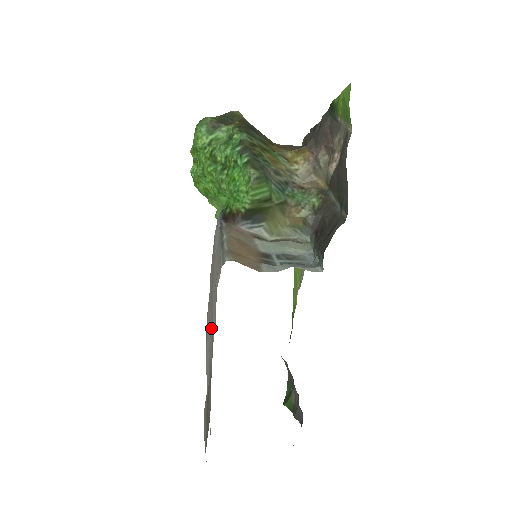
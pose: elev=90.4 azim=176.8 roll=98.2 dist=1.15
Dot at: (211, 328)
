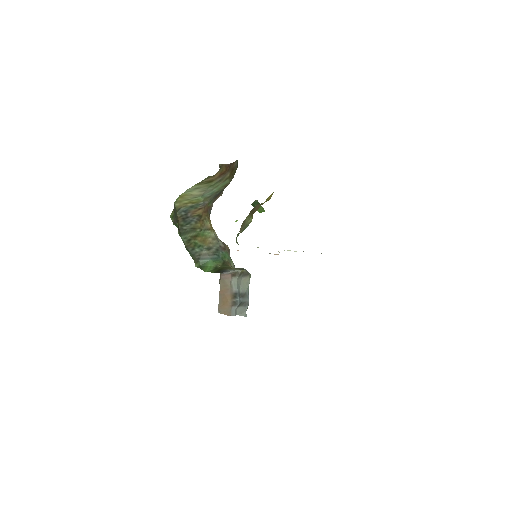
Dot at: occluded
